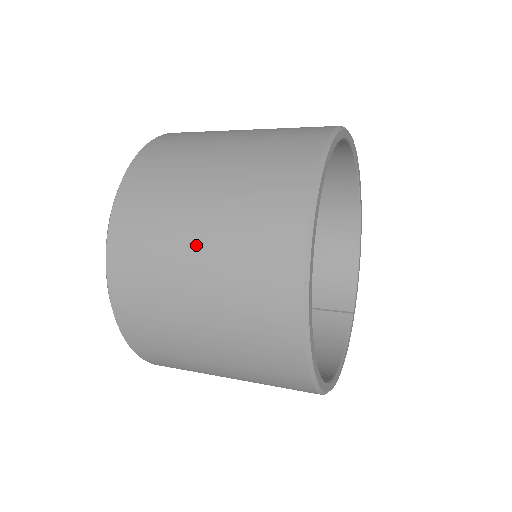
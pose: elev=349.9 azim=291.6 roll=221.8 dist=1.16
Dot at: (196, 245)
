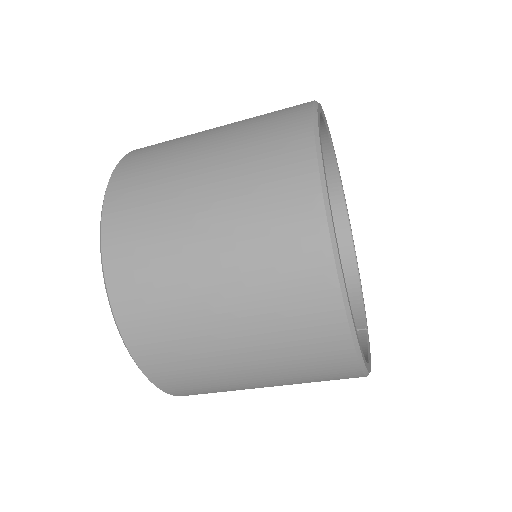
Dot at: (201, 178)
